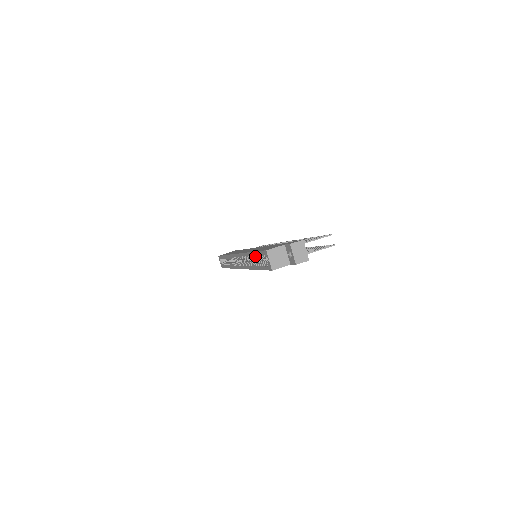
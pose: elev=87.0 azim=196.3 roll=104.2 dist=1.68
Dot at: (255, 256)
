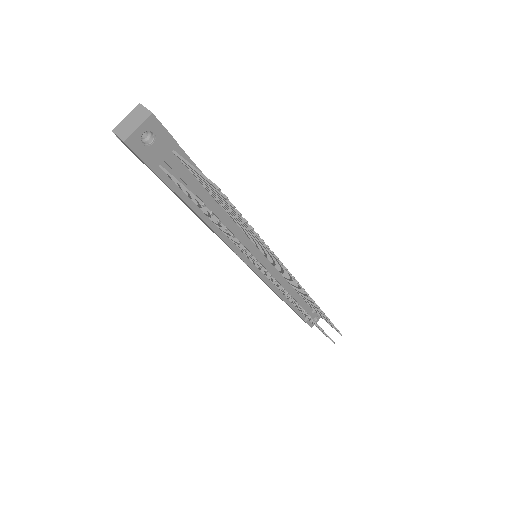
Dot at: occluded
